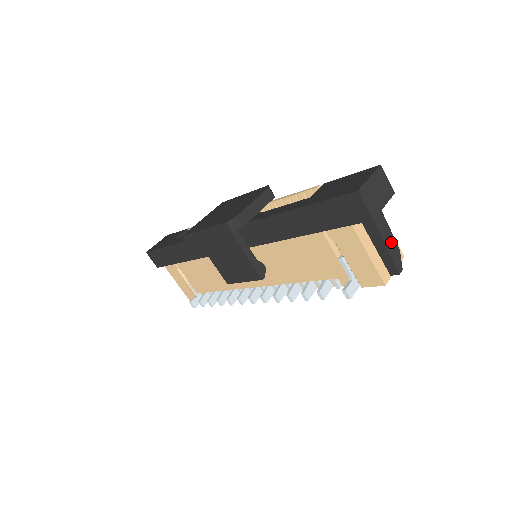
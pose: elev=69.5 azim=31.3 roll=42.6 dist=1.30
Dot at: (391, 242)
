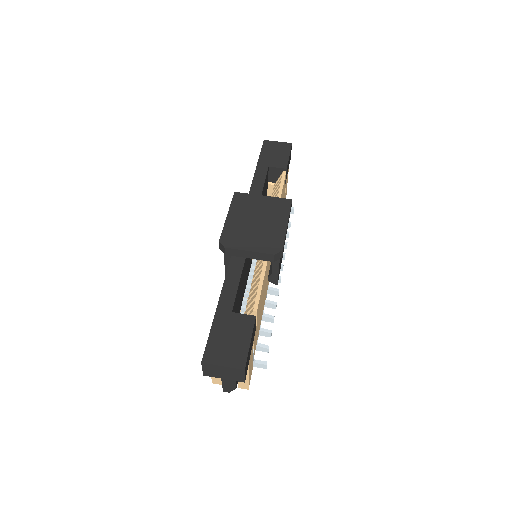
Dot at: (230, 383)
